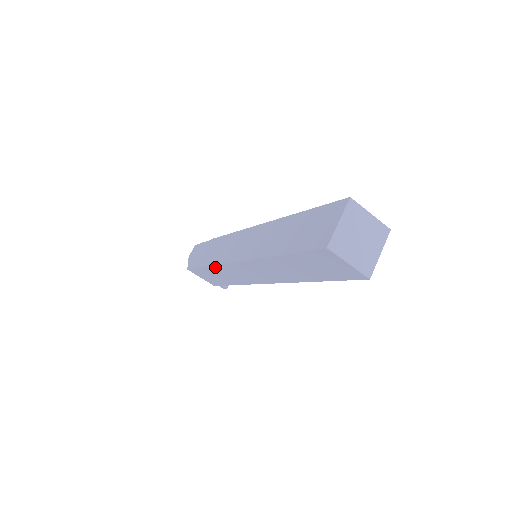
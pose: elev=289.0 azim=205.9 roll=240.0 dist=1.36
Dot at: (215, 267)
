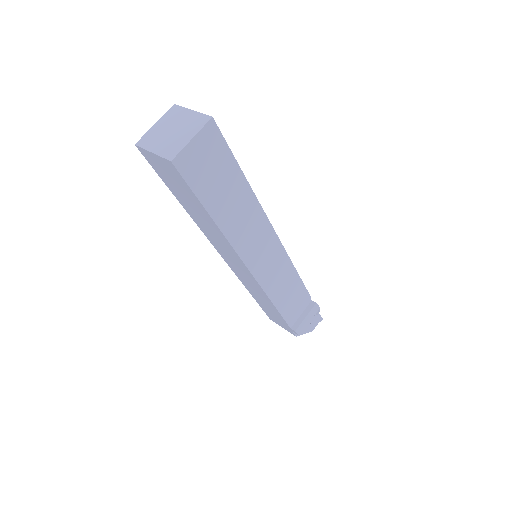
Dot at: (247, 287)
